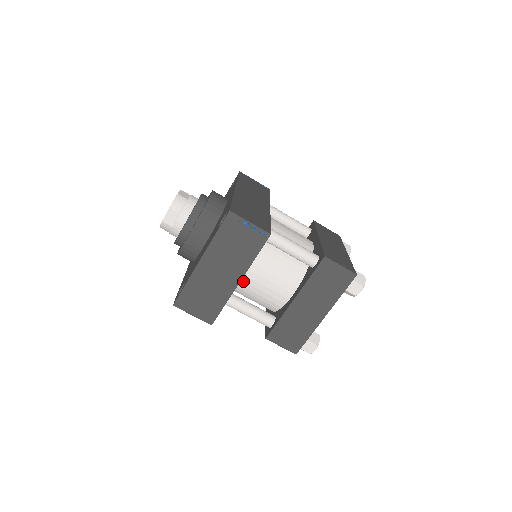
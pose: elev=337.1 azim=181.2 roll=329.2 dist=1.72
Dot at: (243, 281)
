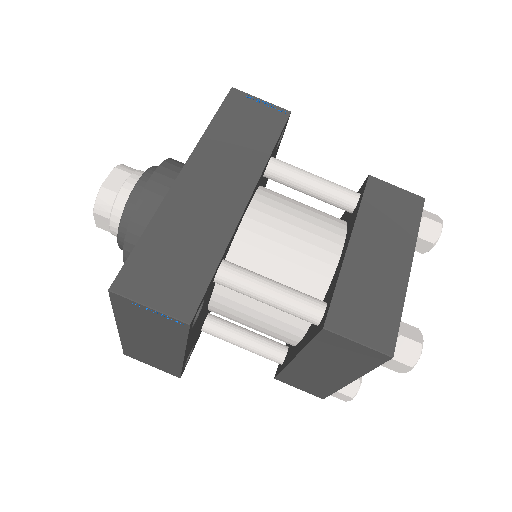
Dot at: (222, 315)
